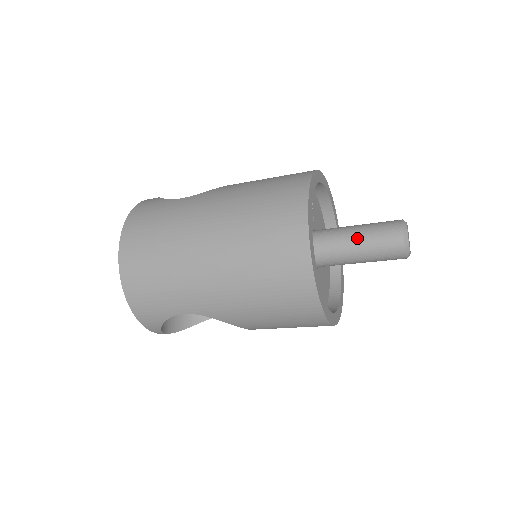
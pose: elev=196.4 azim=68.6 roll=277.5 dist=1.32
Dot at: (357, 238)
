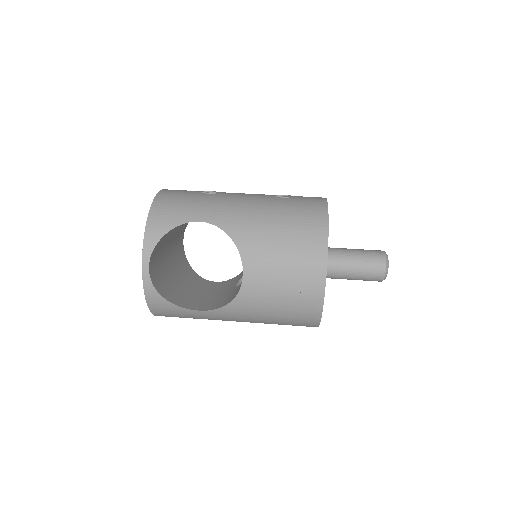
Dot at: occluded
